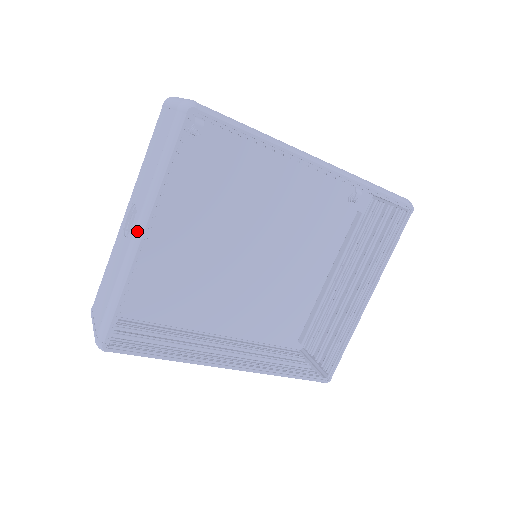
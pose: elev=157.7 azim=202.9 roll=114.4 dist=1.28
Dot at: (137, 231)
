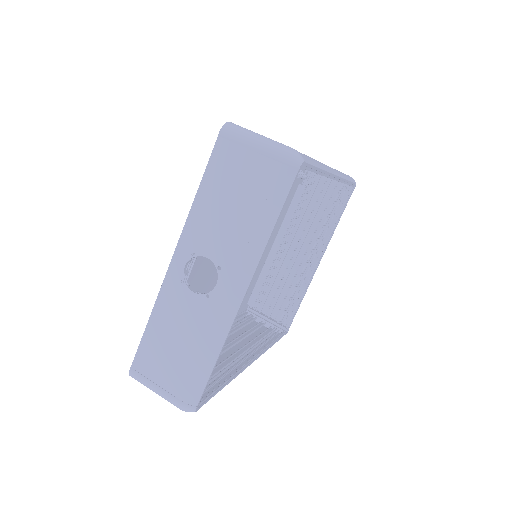
Dot at: (236, 293)
